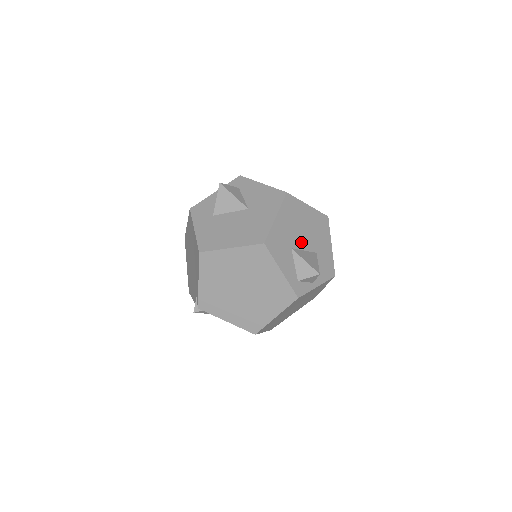
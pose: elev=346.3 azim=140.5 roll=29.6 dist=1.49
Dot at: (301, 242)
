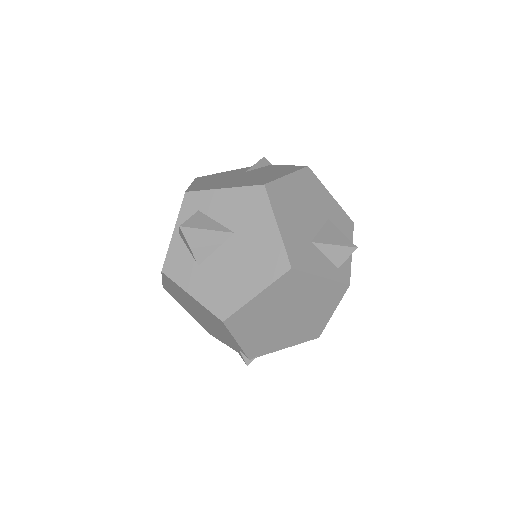
Dot at: (312, 224)
